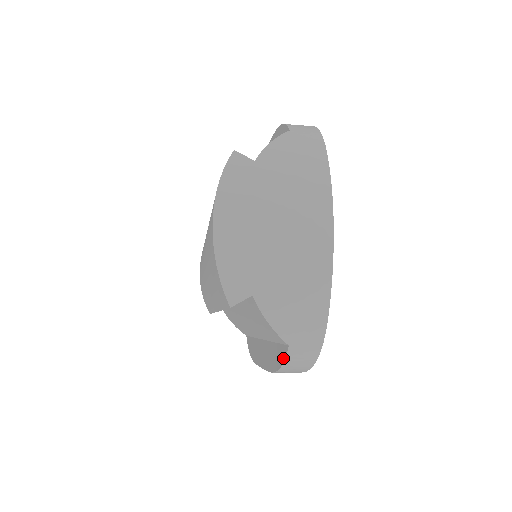
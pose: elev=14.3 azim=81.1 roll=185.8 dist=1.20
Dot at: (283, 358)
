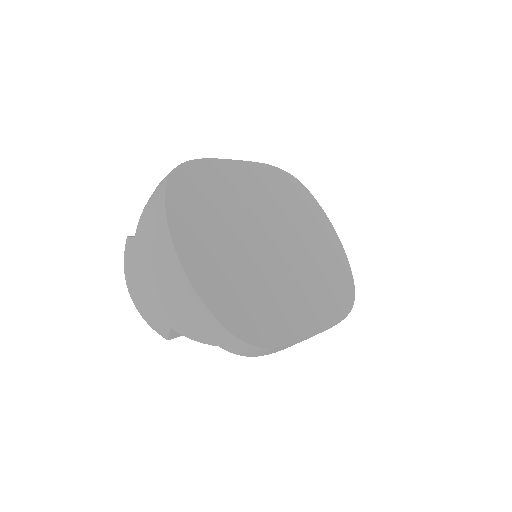
Dot at: (236, 352)
